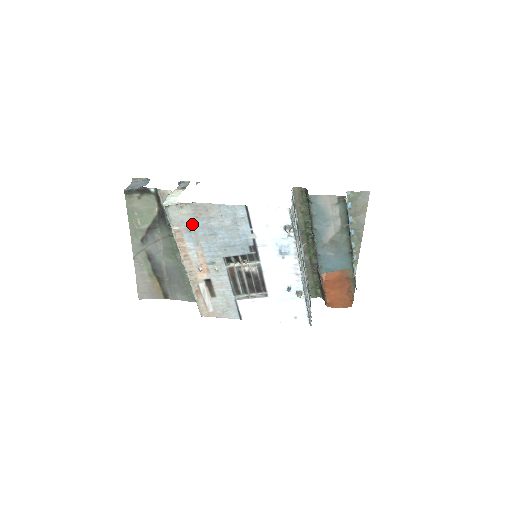
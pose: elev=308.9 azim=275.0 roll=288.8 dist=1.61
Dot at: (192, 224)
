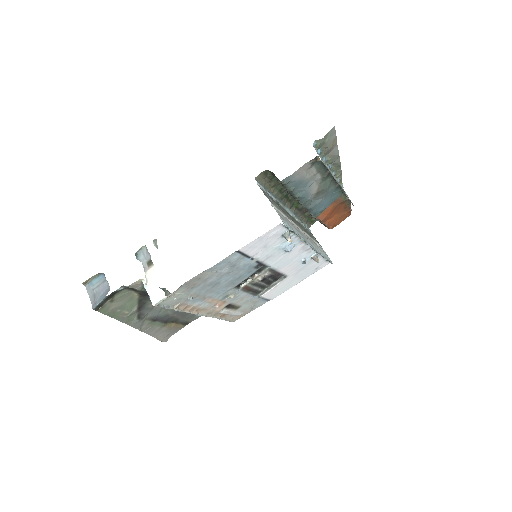
Dot at: (190, 294)
